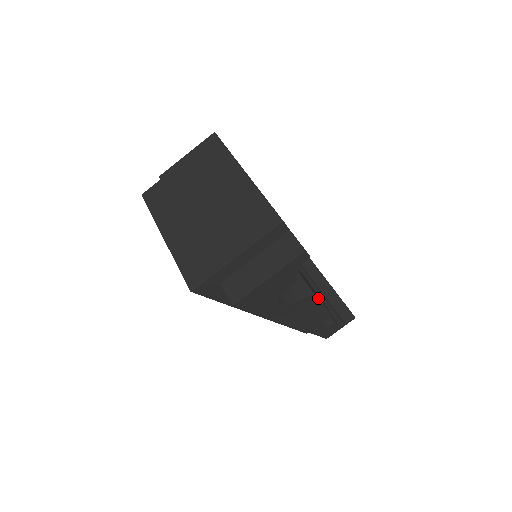
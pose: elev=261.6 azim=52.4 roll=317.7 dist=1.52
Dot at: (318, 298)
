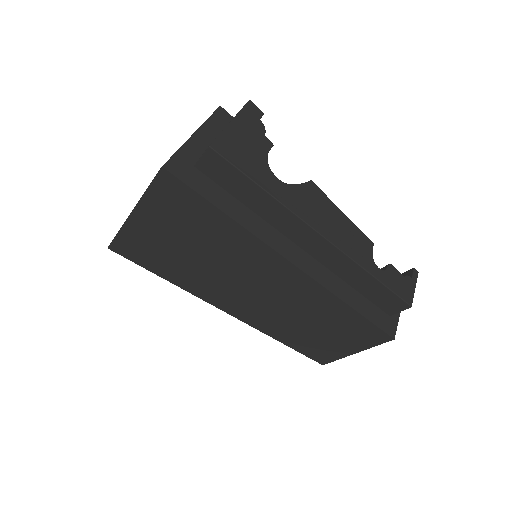
Dot at: (327, 200)
